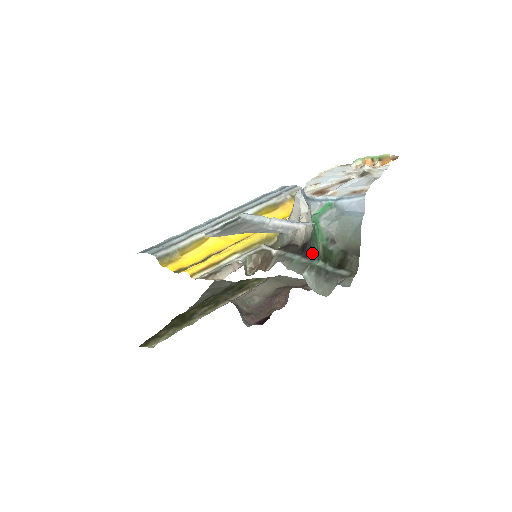
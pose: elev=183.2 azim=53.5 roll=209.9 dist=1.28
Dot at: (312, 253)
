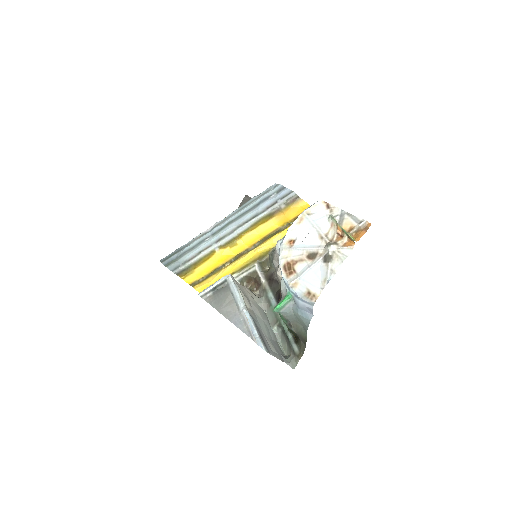
Dot at: occluded
